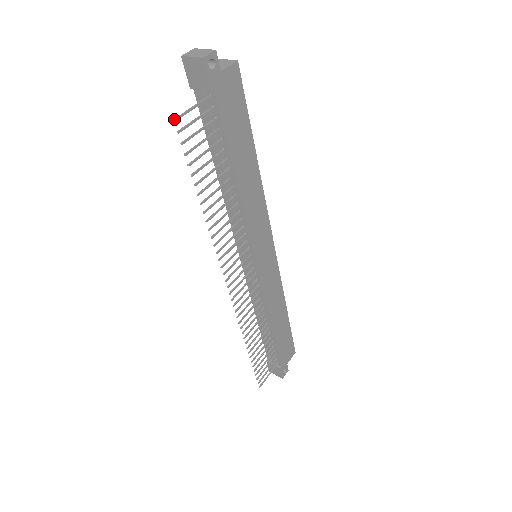
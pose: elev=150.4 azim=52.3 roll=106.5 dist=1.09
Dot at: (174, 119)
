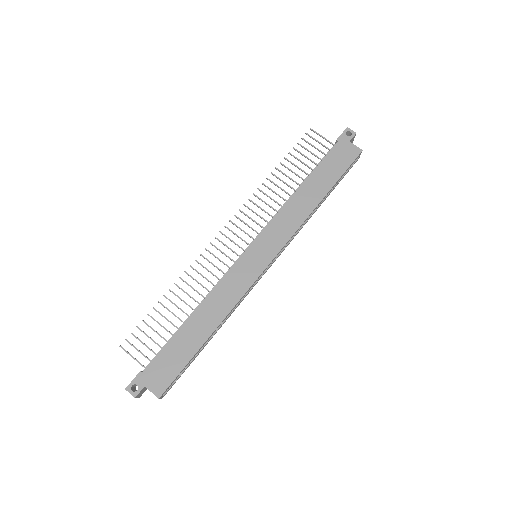
Dot at: occluded
